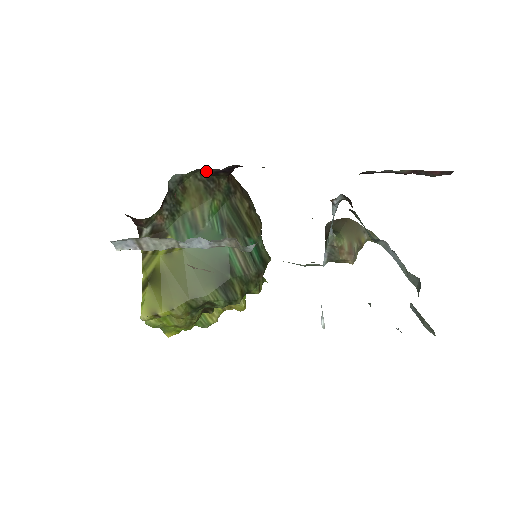
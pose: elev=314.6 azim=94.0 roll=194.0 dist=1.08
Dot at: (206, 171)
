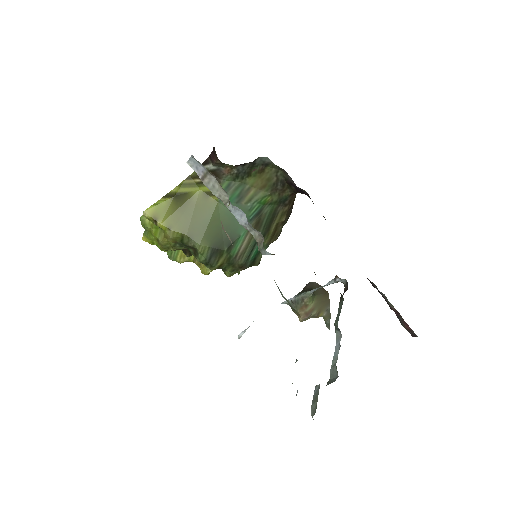
Dot at: (287, 176)
